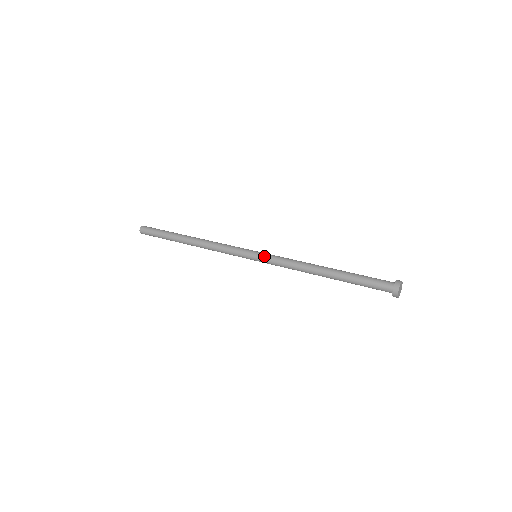
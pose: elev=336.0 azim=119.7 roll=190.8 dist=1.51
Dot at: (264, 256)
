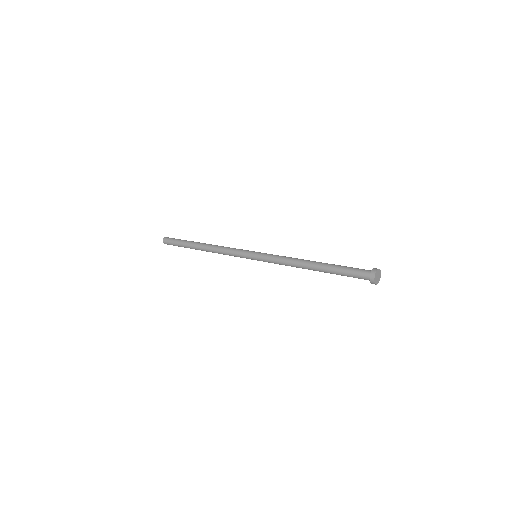
Dot at: (261, 258)
